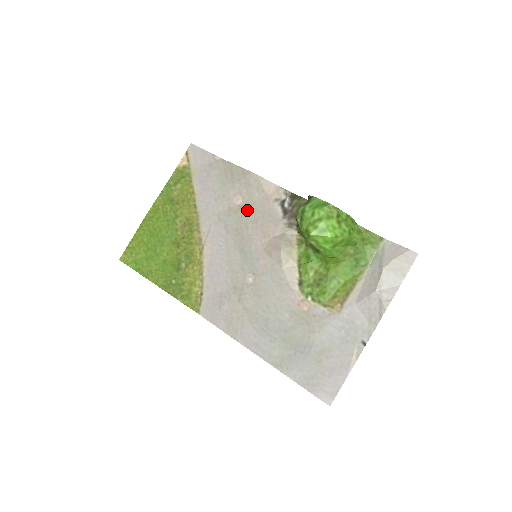
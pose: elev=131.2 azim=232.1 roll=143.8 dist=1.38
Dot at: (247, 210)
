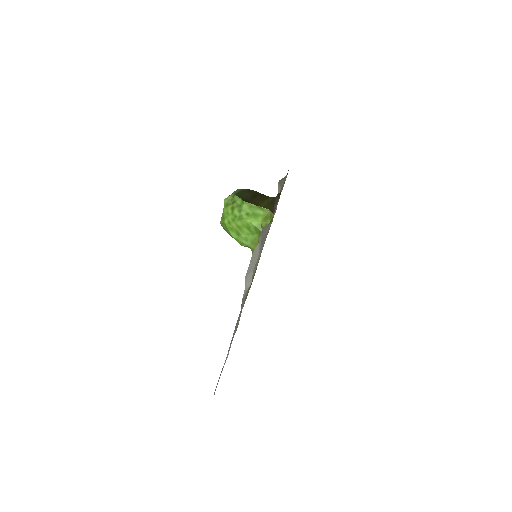
Dot at: (273, 216)
